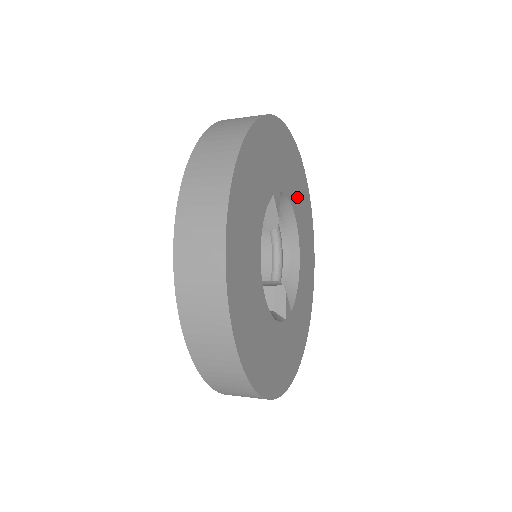
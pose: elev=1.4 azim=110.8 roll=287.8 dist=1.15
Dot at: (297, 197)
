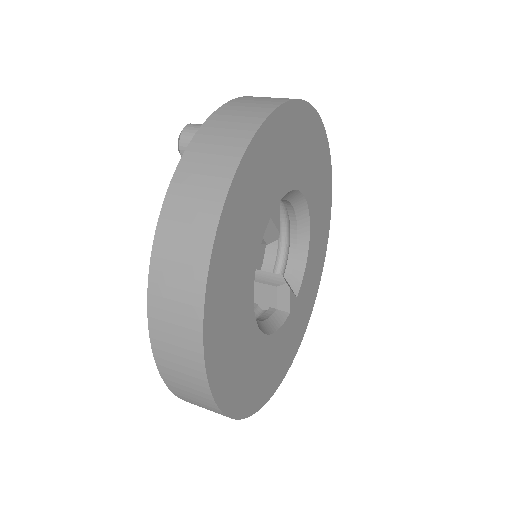
Dot at: (307, 168)
